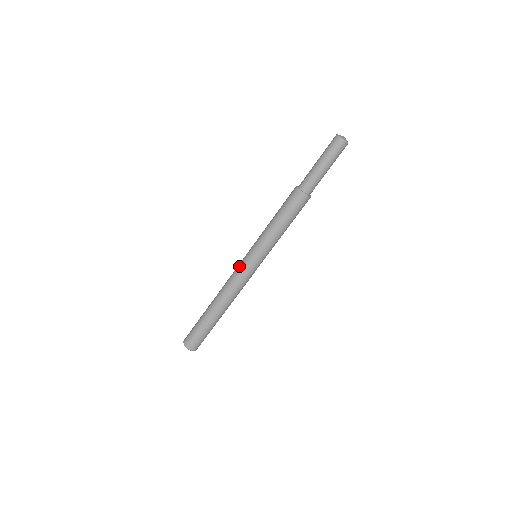
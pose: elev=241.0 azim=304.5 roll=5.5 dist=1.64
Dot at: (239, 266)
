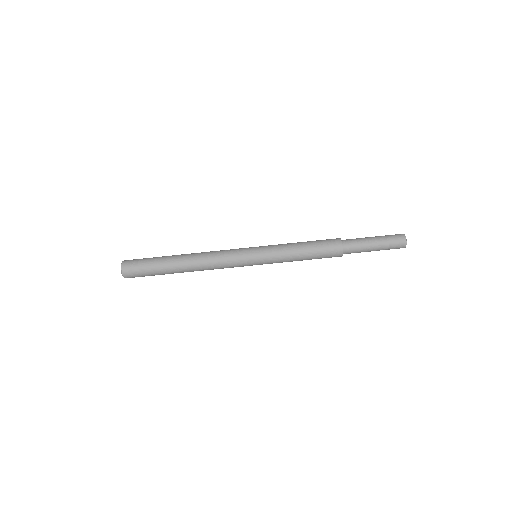
Dot at: (236, 249)
